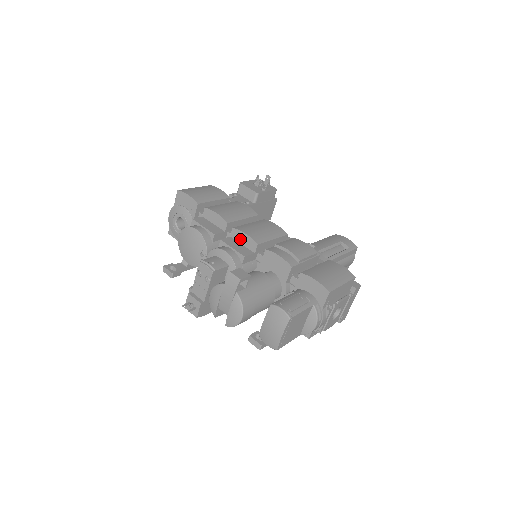
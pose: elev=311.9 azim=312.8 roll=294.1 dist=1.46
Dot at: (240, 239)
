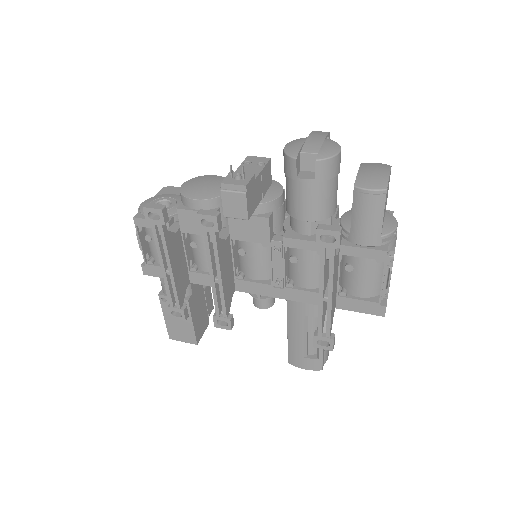
Dot at: occluded
